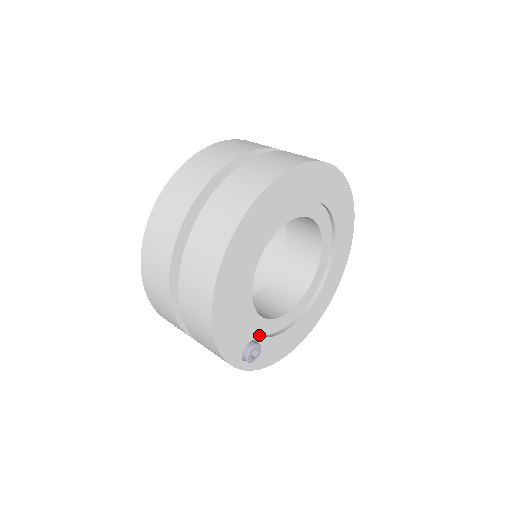
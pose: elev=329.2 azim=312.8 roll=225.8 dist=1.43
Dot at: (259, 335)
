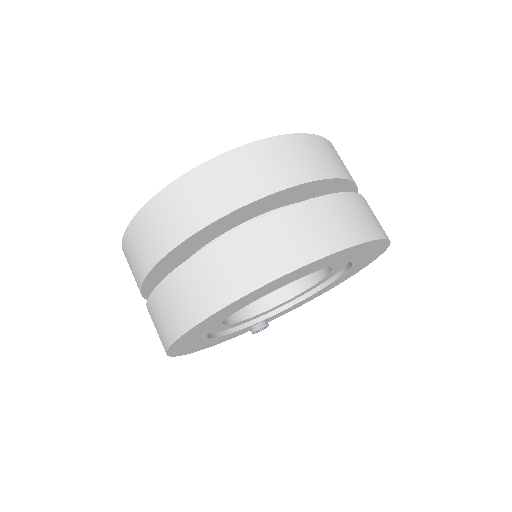
Dot at: (267, 315)
